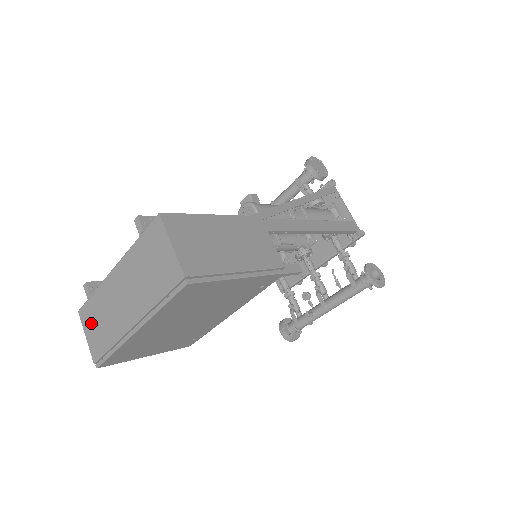
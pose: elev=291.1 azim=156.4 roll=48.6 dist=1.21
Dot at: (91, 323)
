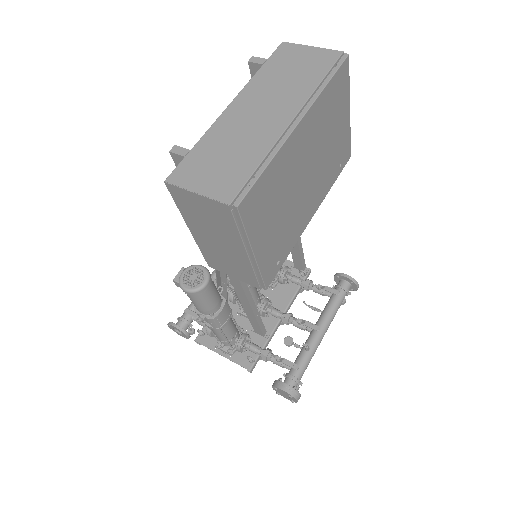
Dot at: (203, 171)
